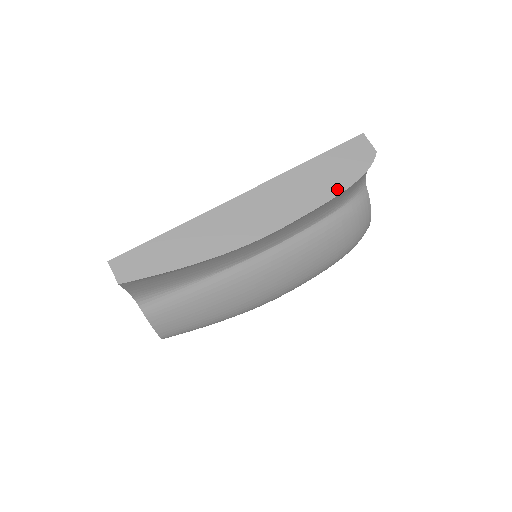
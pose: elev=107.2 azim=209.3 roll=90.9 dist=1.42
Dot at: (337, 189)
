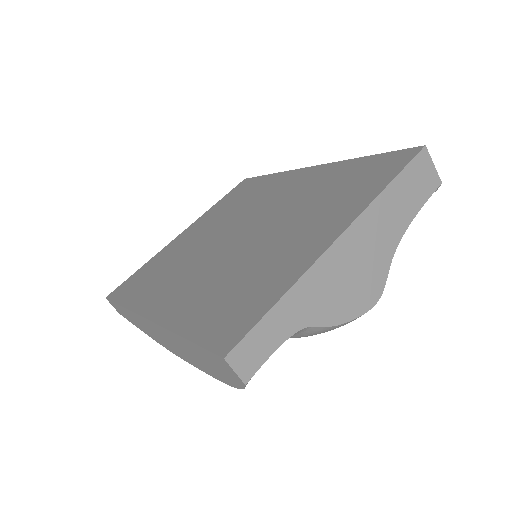
Dot at: (216, 376)
